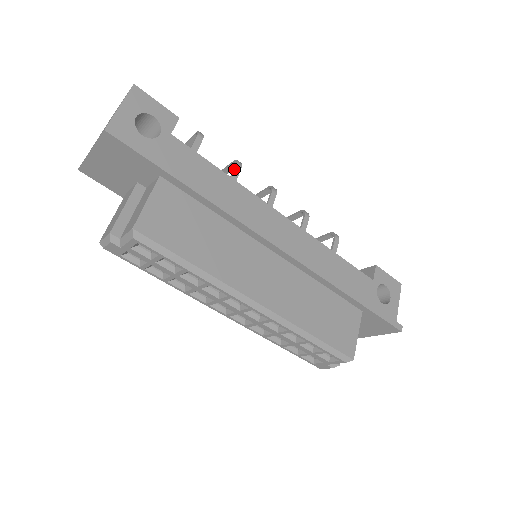
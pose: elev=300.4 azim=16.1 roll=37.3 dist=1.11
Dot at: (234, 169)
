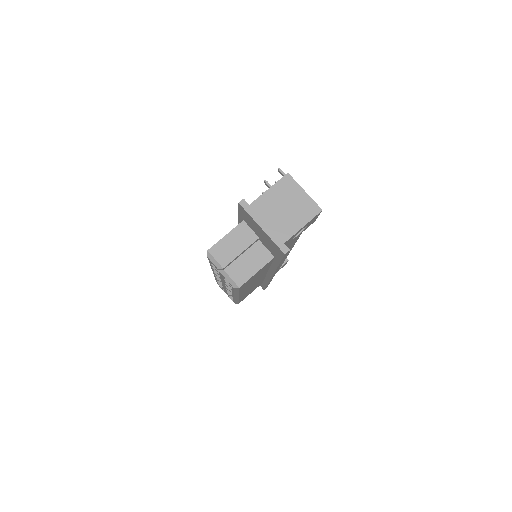
Dot at: occluded
